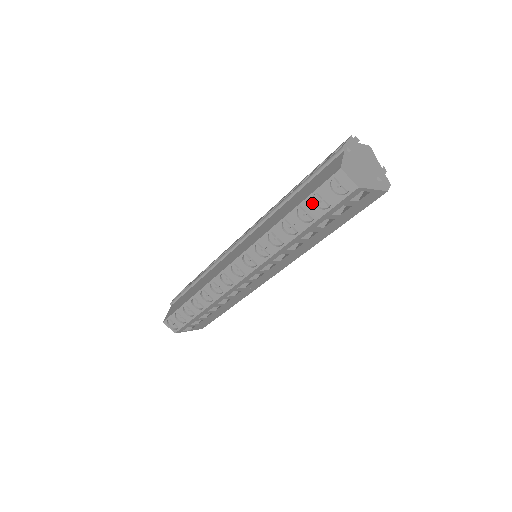
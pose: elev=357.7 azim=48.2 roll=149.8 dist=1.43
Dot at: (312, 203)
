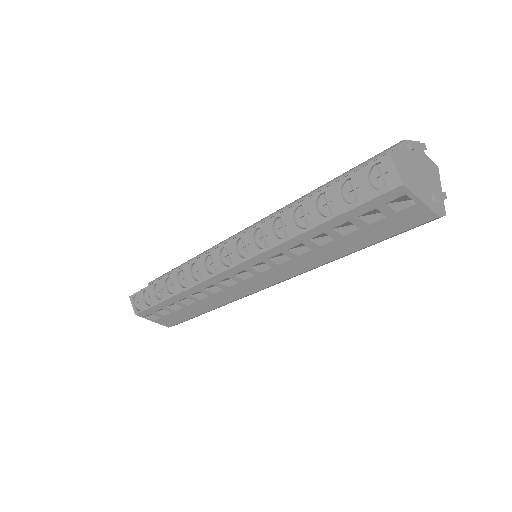
Dot at: (339, 191)
